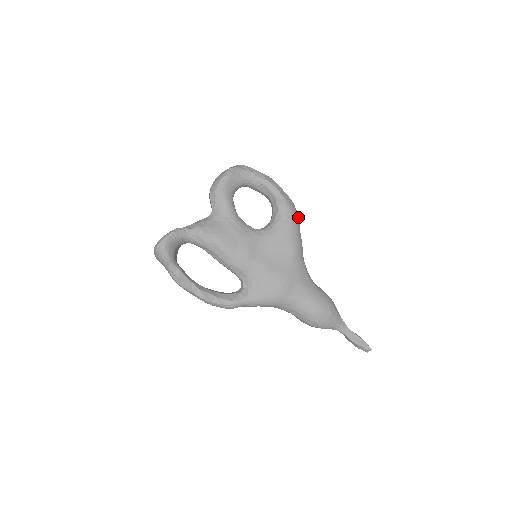
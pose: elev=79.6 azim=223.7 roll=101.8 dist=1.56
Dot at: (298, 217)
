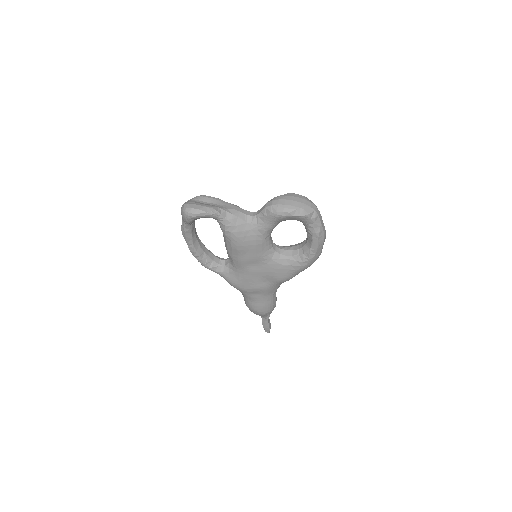
Dot at: occluded
